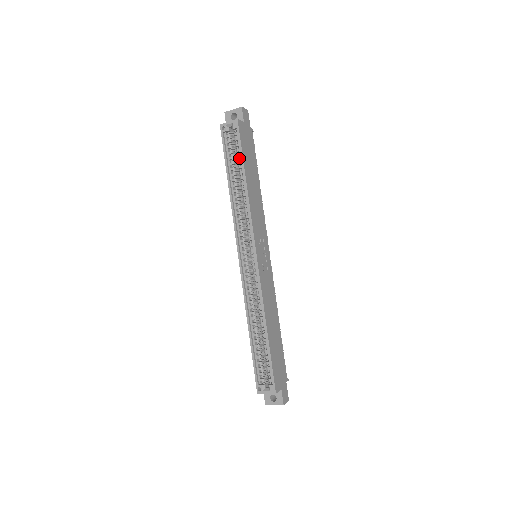
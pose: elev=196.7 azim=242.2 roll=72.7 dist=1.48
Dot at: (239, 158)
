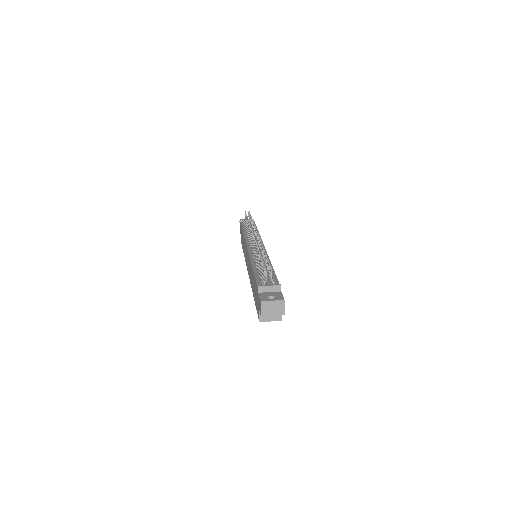
Dot at: occluded
